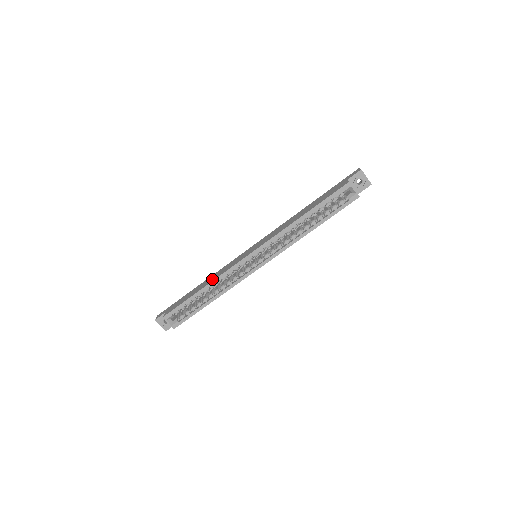
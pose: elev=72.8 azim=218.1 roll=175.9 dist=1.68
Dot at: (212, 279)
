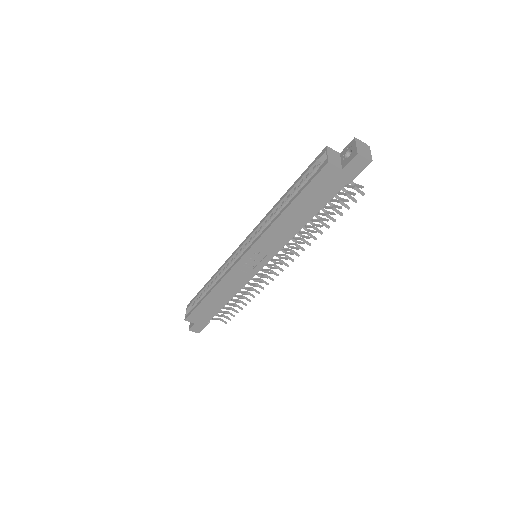
Dot at: occluded
